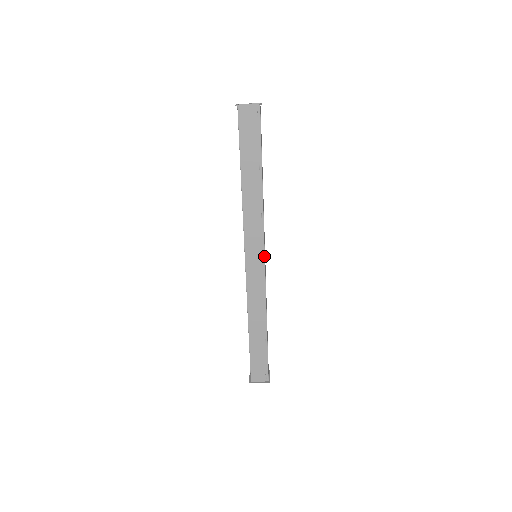
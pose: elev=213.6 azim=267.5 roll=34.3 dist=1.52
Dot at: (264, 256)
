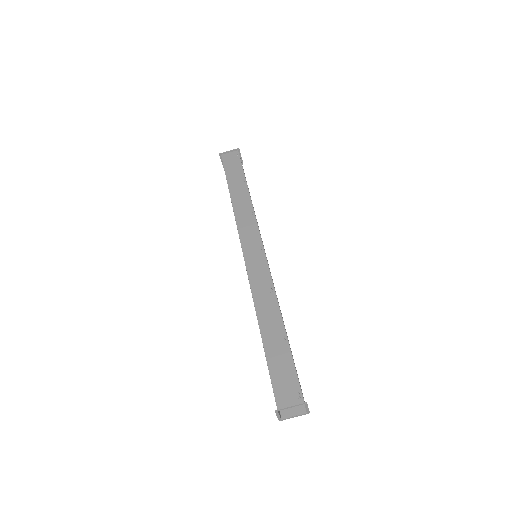
Dot at: (262, 244)
